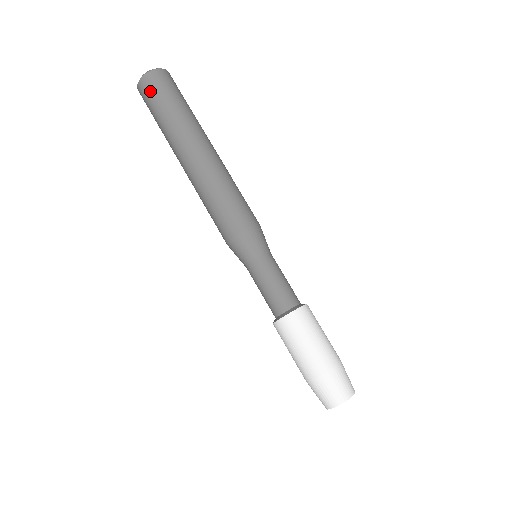
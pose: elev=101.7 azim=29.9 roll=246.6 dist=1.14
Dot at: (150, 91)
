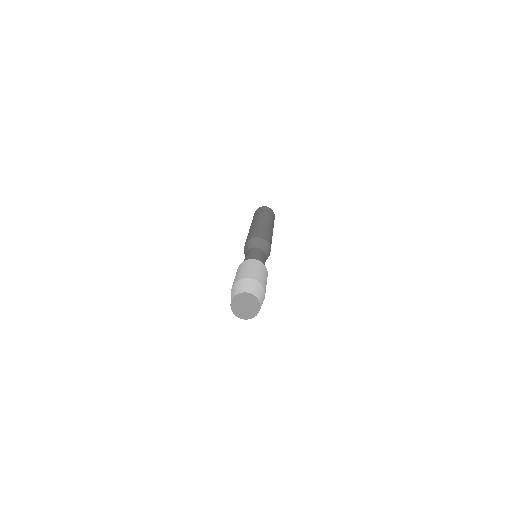
Dot at: occluded
